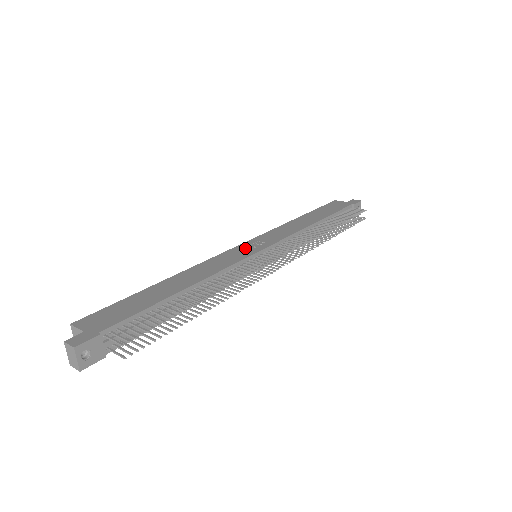
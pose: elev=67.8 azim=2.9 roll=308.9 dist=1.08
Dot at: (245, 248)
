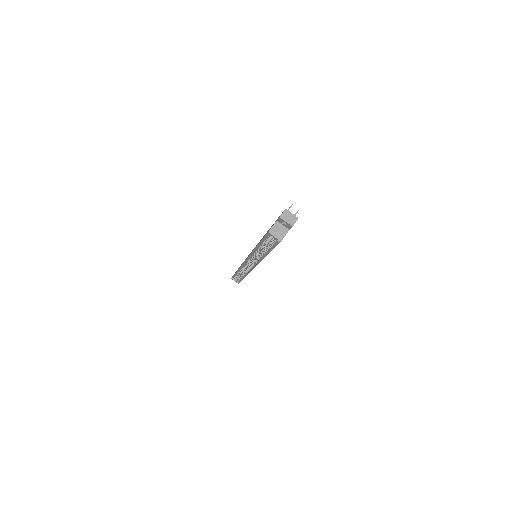
Dot at: occluded
